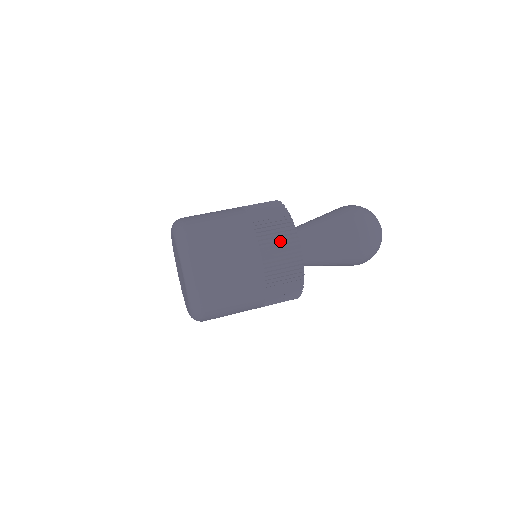
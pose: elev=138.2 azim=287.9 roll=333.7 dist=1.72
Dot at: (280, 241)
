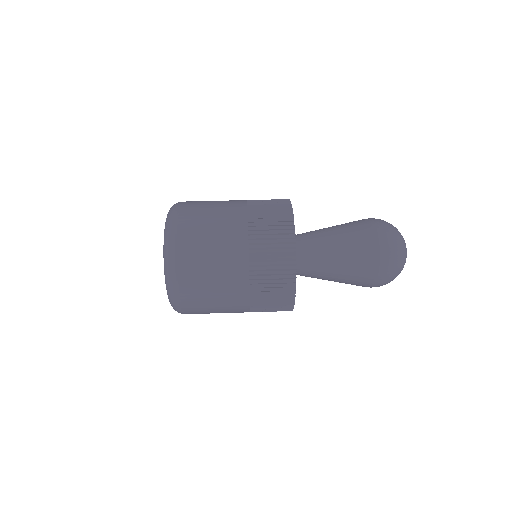
Dot at: (274, 269)
